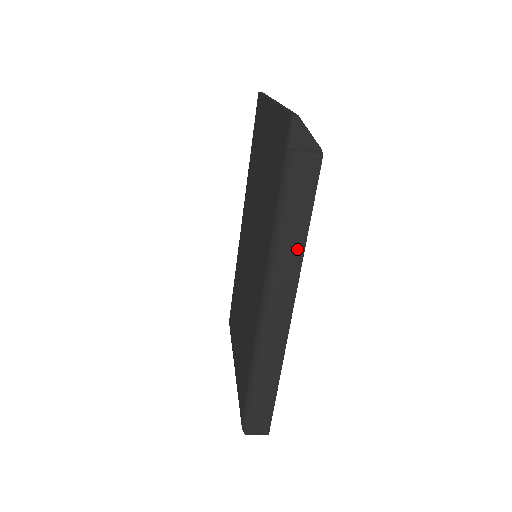
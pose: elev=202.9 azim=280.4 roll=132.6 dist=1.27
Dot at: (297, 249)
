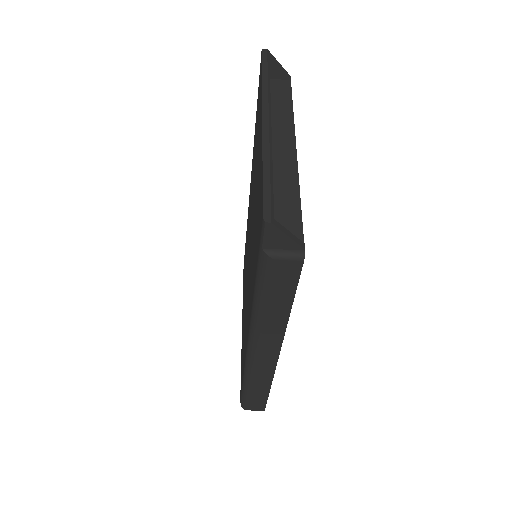
Dot at: (280, 320)
